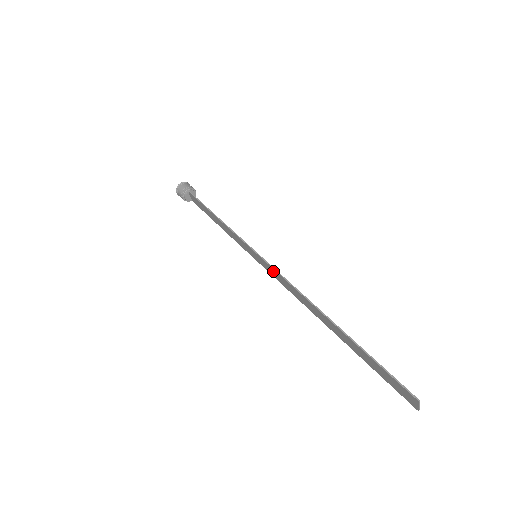
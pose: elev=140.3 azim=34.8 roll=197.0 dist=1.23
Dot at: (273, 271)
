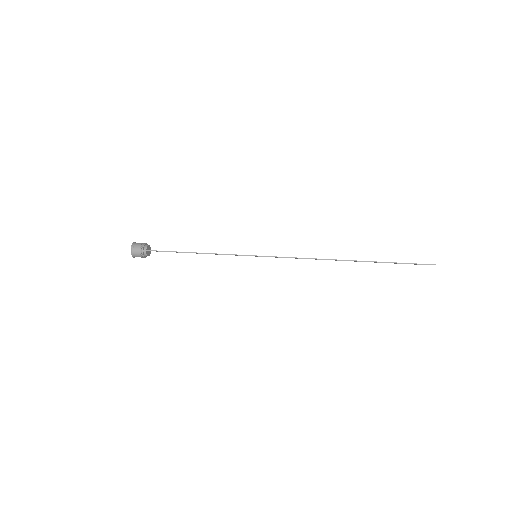
Dot at: occluded
